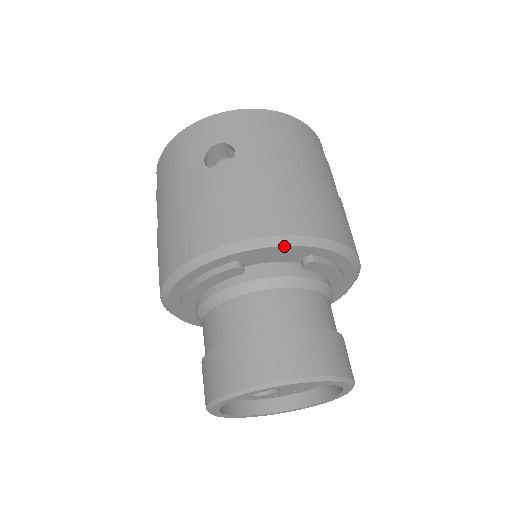
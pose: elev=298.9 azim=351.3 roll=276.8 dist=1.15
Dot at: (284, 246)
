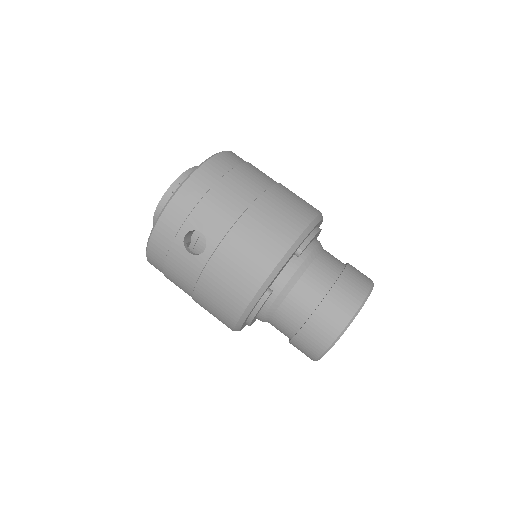
Dot at: (284, 265)
